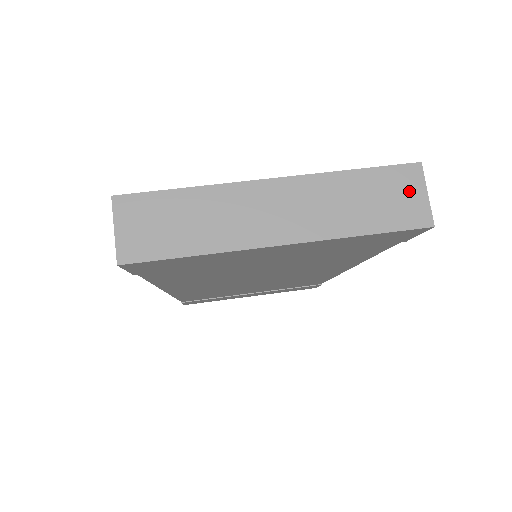
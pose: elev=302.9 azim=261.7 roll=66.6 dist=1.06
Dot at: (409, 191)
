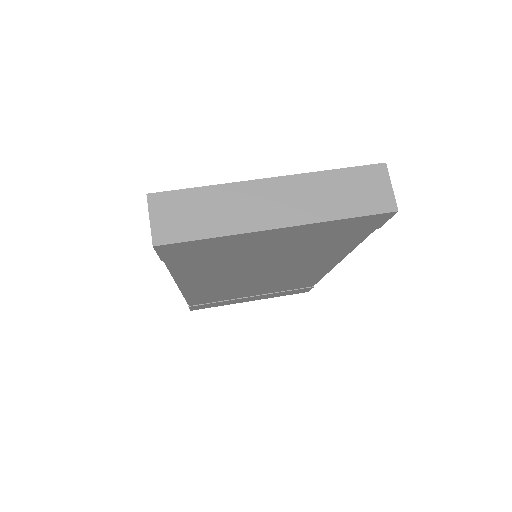
Dot at: (377, 185)
